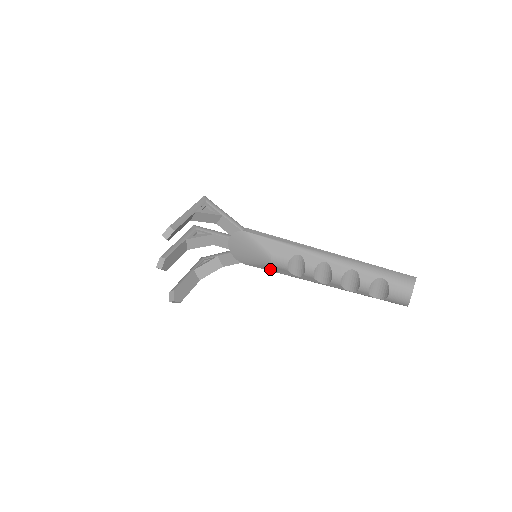
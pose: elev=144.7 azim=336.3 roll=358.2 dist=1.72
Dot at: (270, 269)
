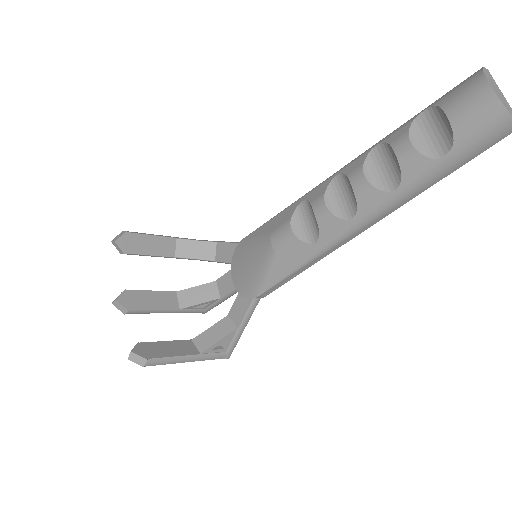
Dot at: (283, 268)
